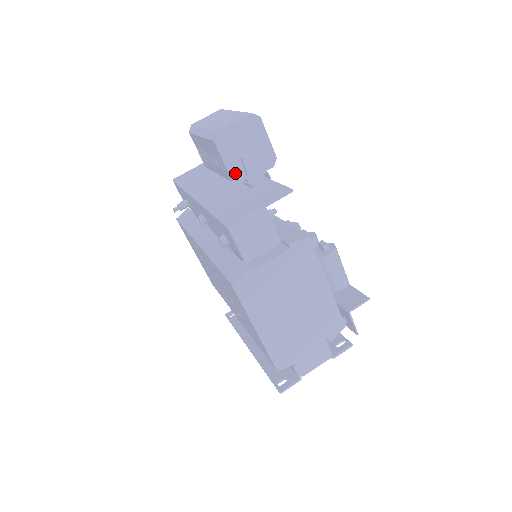
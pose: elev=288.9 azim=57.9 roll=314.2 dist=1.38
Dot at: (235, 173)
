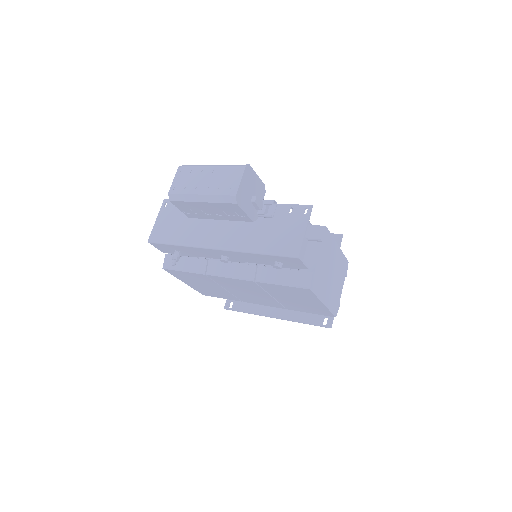
Dot at: (252, 215)
